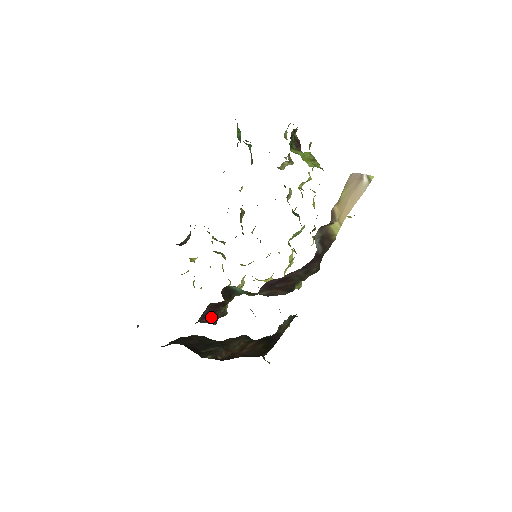
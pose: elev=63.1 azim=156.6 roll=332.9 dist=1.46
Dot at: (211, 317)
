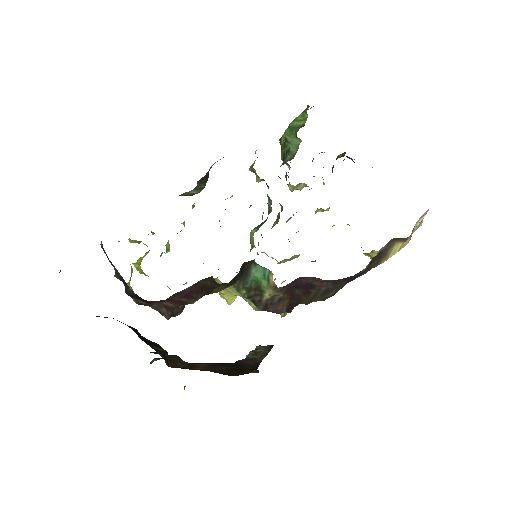
Dot at: (175, 304)
